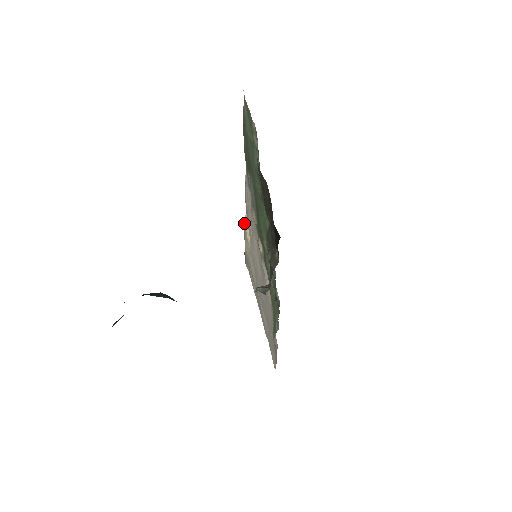
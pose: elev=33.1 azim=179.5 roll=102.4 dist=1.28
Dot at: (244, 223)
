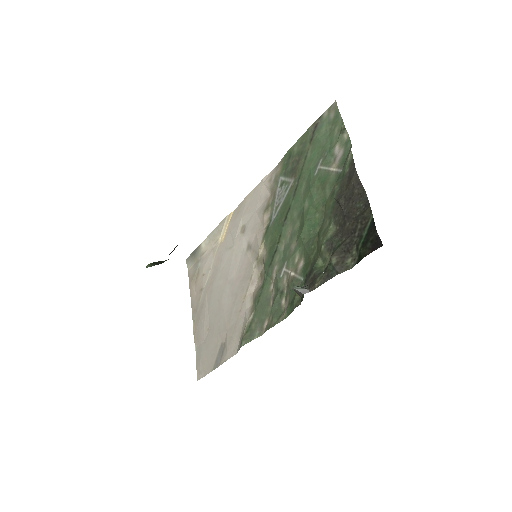
Dot at: (223, 220)
